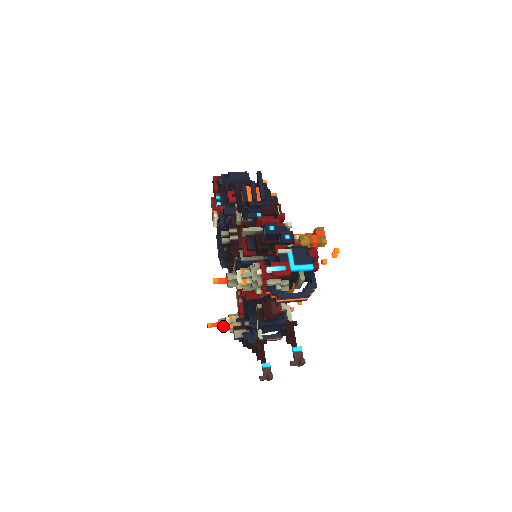
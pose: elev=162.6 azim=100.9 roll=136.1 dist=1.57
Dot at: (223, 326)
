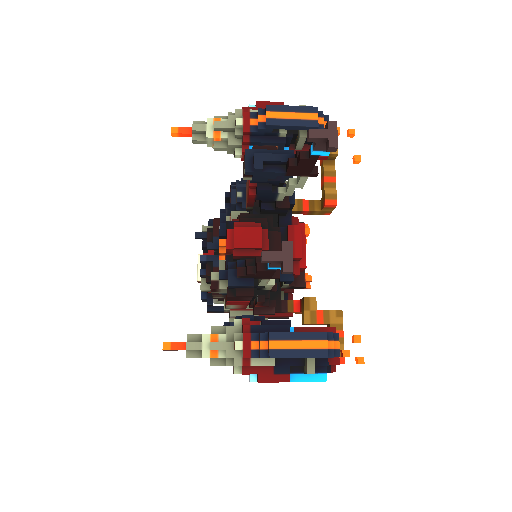
Dot at: (196, 342)
